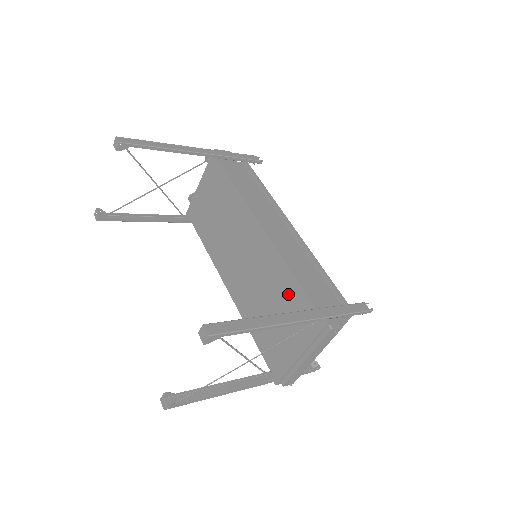
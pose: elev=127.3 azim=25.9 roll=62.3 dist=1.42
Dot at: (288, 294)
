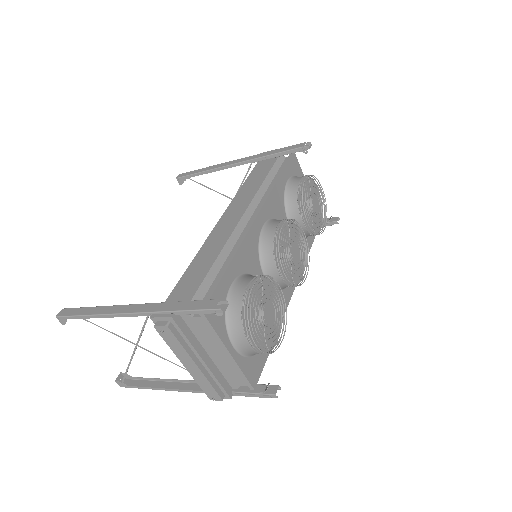
Dot at: occluded
